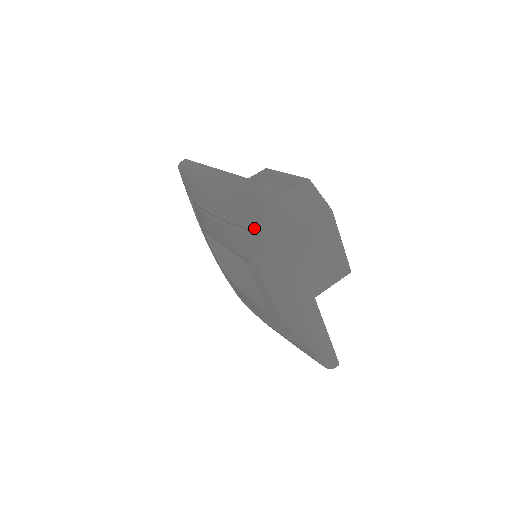
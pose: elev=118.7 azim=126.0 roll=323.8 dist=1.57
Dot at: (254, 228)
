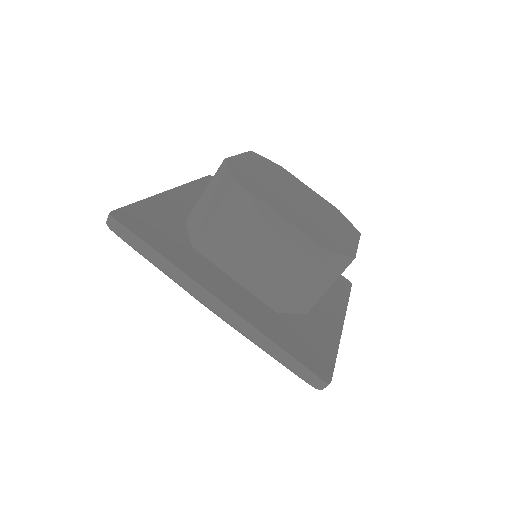
Dot at: occluded
